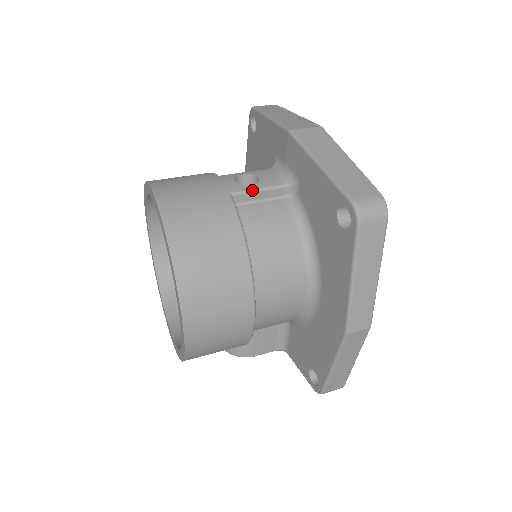
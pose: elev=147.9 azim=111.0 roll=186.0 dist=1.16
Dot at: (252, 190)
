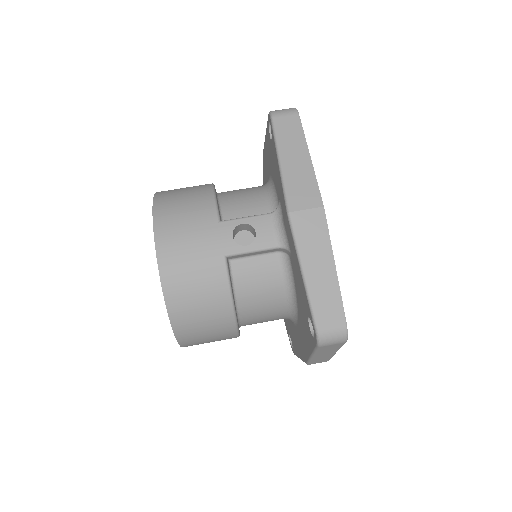
Dot at: (246, 252)
